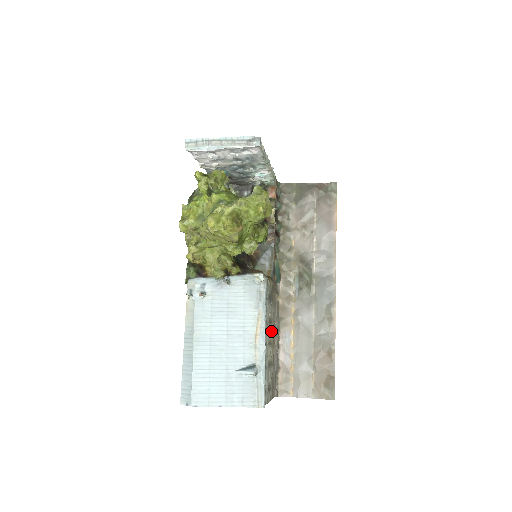
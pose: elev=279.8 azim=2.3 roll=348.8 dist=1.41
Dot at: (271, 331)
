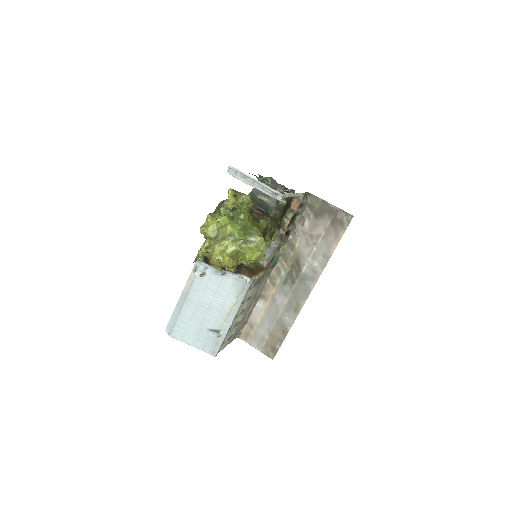
Dot at: (248, 303)
